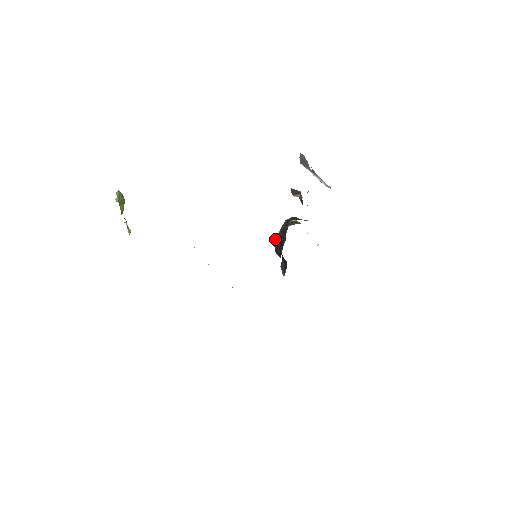
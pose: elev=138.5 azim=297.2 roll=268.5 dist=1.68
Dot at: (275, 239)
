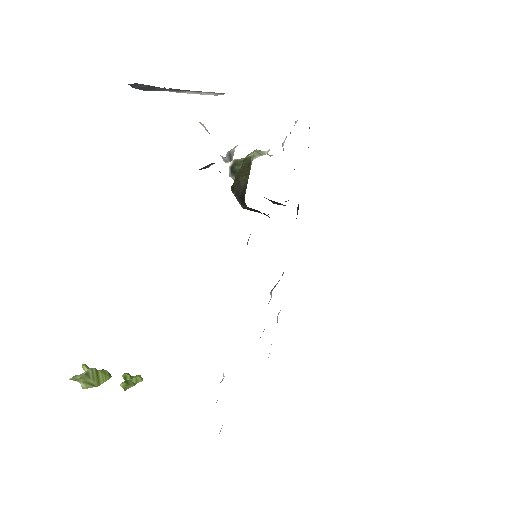
Dot at: occluded
